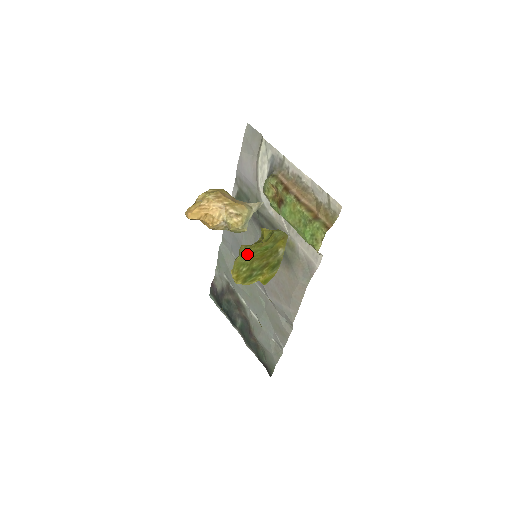
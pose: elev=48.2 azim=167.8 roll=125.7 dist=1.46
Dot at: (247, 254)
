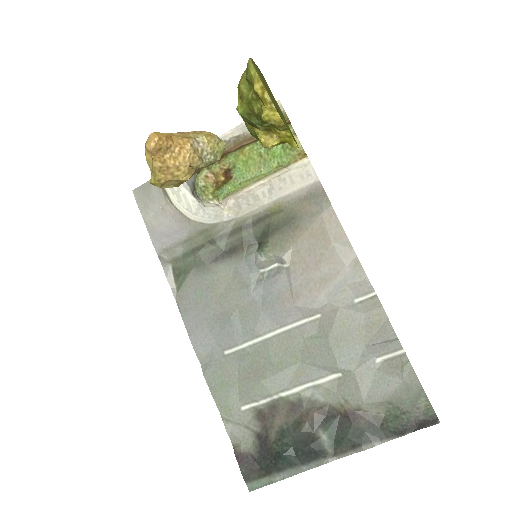
Dot at: (252, 62)
